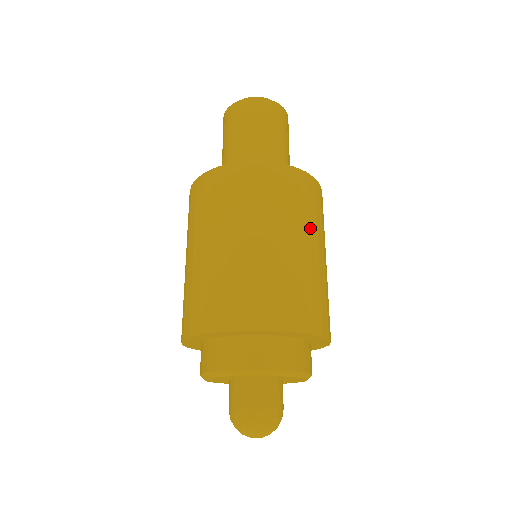
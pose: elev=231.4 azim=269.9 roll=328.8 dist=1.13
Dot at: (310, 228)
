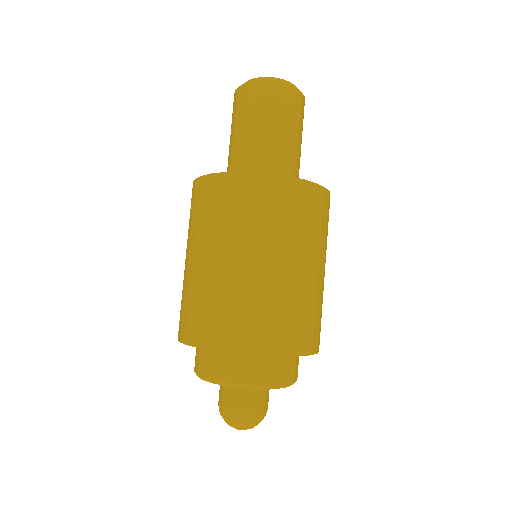
Dot at: (254, 238)
